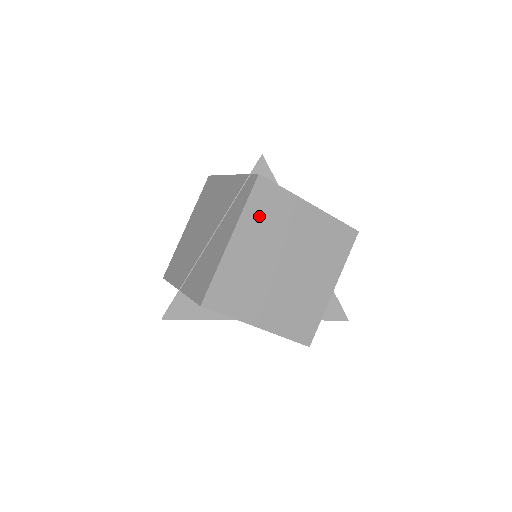
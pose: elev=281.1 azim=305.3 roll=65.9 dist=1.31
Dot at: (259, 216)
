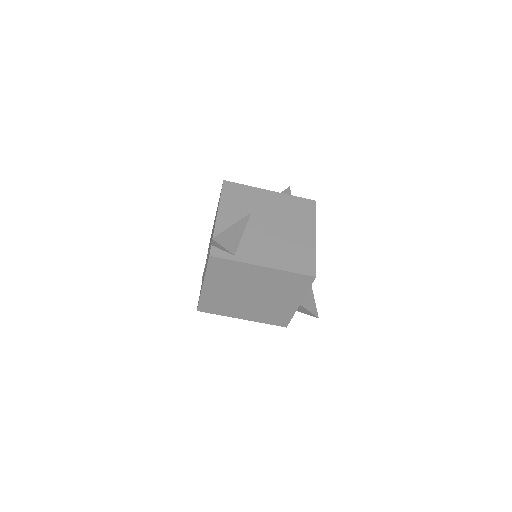
Dot at: (219, 275)
